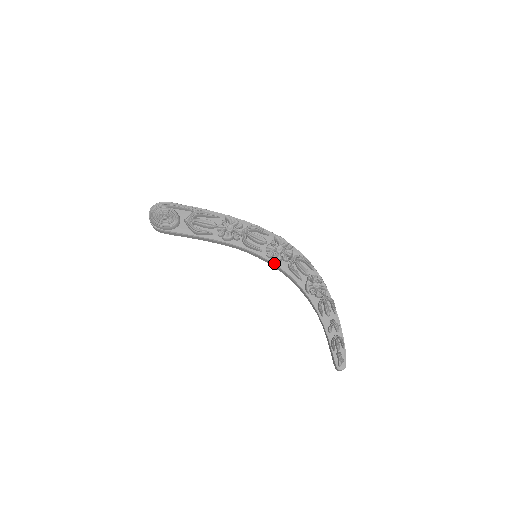
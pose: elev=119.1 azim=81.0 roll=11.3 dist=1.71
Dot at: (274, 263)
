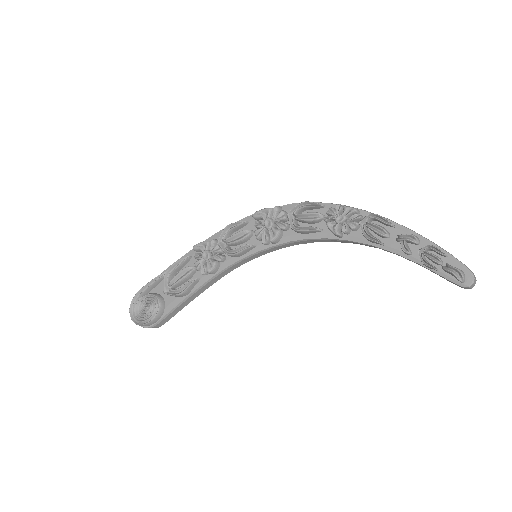
Dot at: (278, 244)
